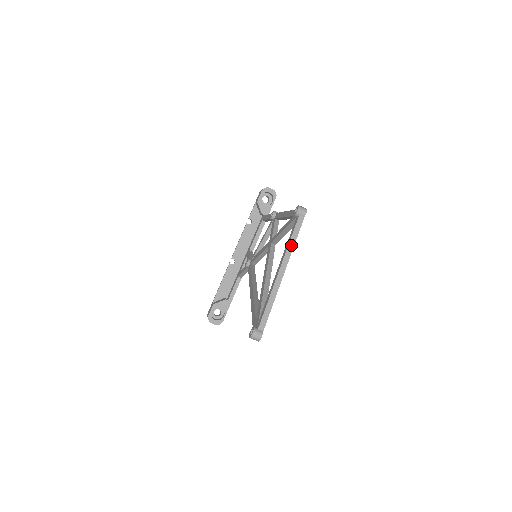
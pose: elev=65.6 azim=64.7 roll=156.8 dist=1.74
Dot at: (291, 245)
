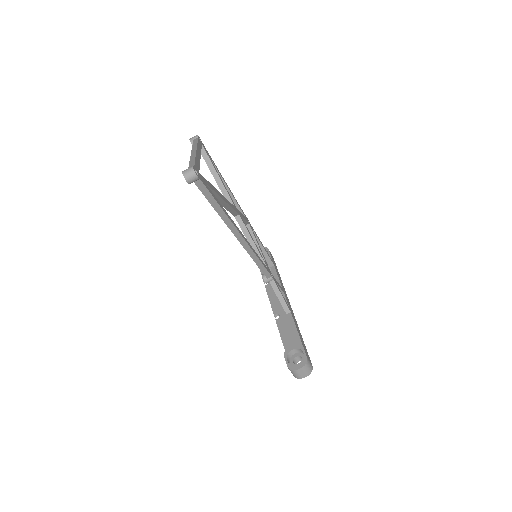
Dot at: (194, 145)
